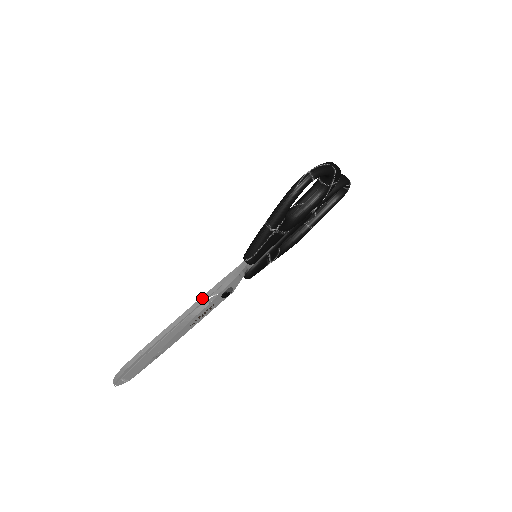
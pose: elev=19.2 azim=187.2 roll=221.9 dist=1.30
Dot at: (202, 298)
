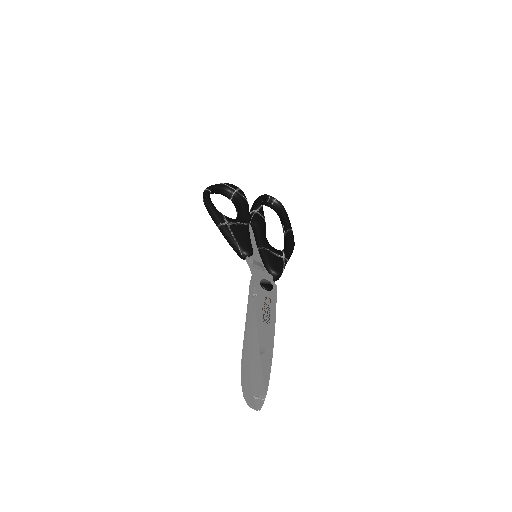
Dot at: (248, 300)
